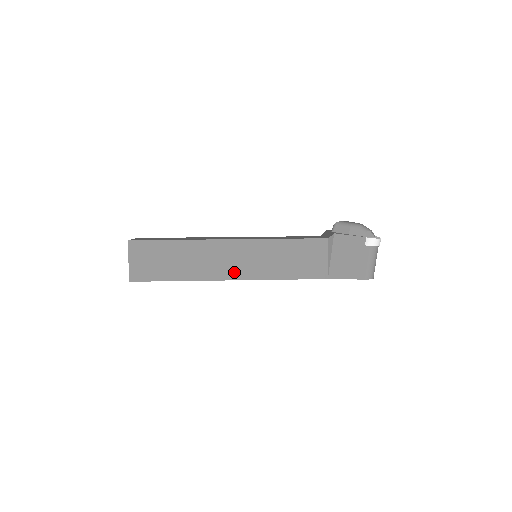
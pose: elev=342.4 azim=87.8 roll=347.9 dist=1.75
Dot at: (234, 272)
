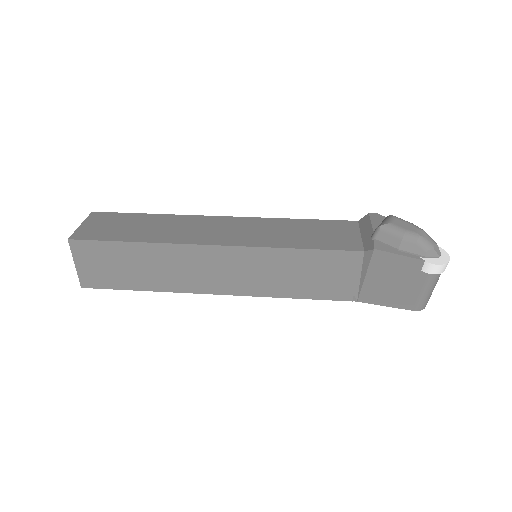
Dot at: (221, 285)
